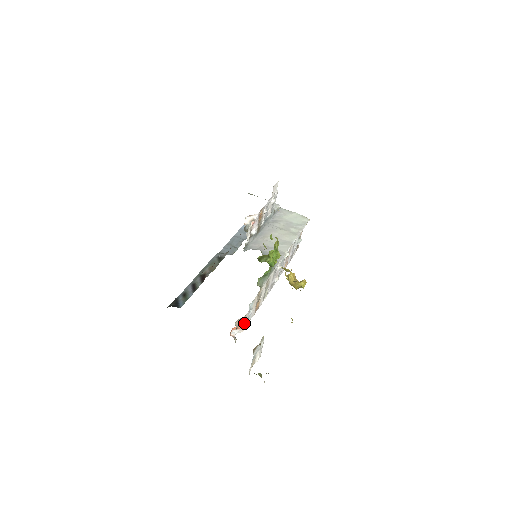
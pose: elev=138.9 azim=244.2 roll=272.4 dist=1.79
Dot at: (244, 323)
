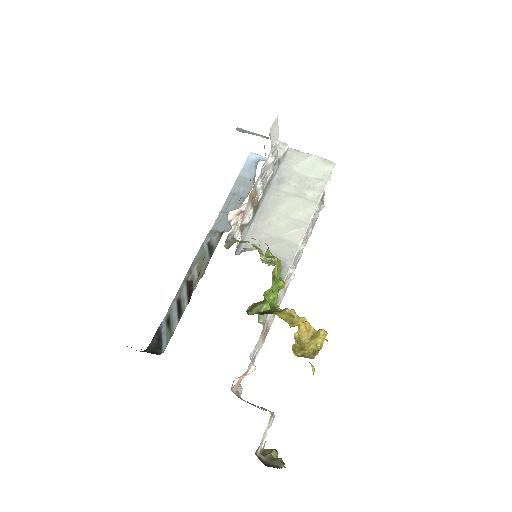
Dot at: (248, 371)
